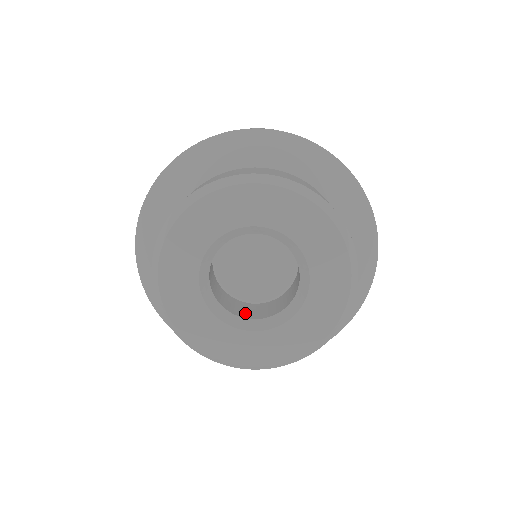
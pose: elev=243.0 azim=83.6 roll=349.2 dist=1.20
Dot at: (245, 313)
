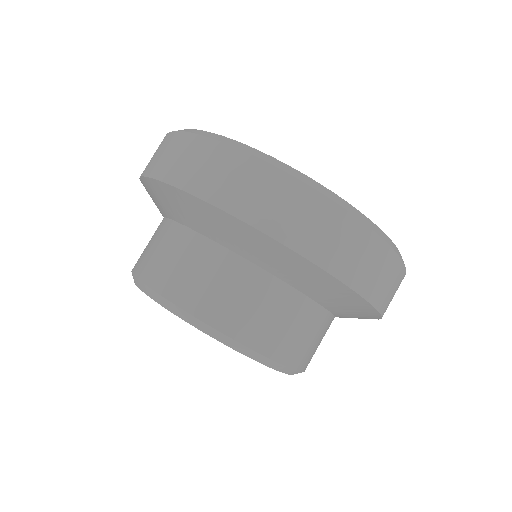
Dot at: occluded
